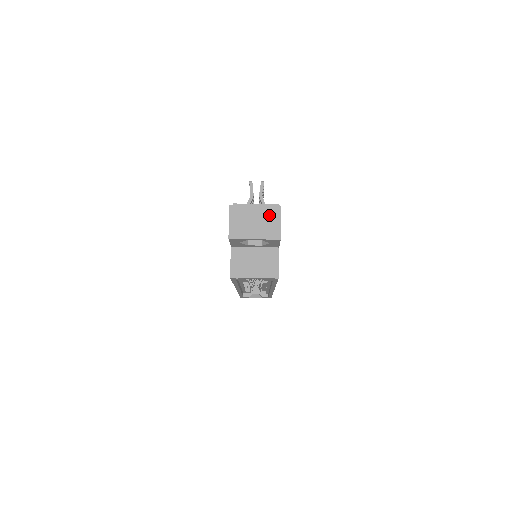
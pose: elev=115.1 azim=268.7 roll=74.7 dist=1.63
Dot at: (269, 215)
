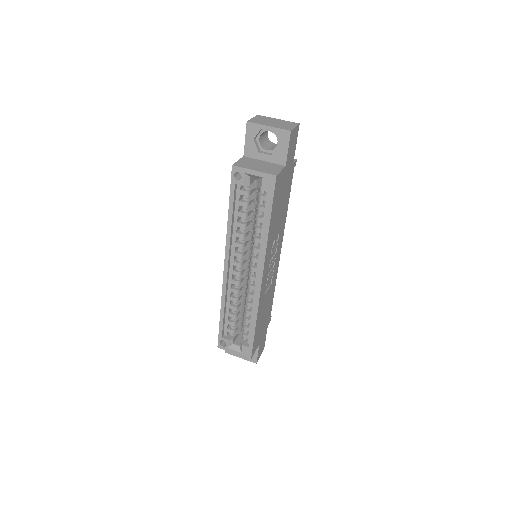
Dot at: (287, 123)
